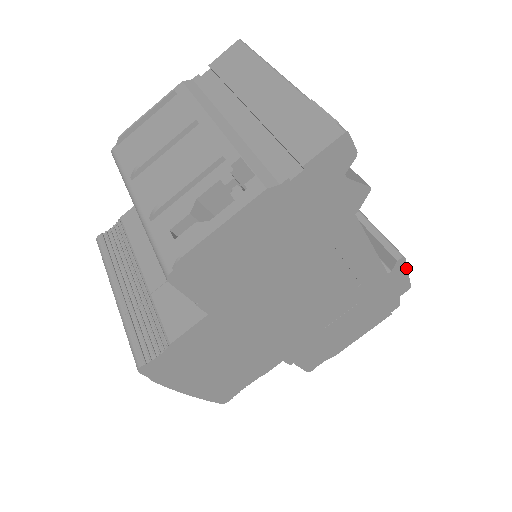
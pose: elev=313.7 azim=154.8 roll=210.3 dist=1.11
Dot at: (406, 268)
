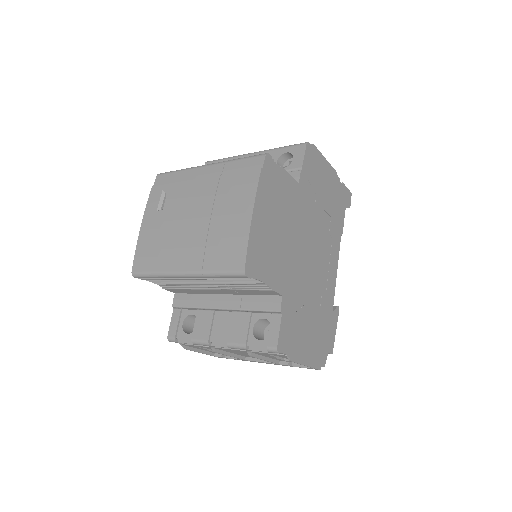
Dot at: occluded
